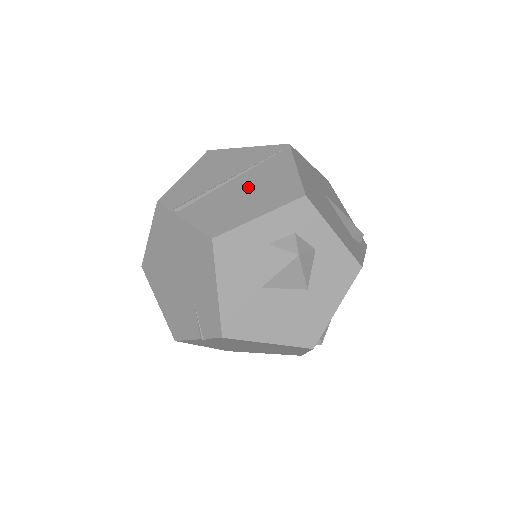
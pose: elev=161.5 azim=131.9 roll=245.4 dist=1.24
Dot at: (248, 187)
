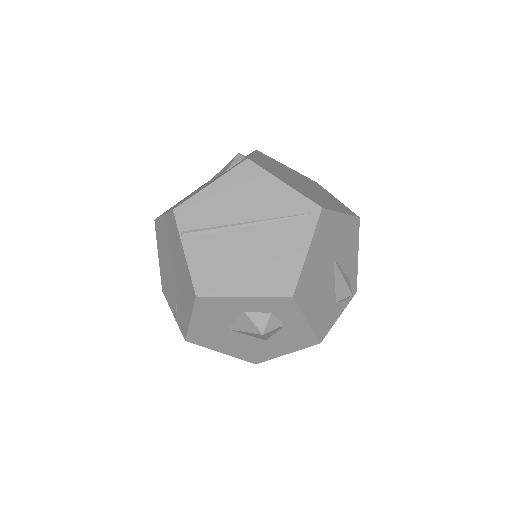
Dot at: (254, 249)
